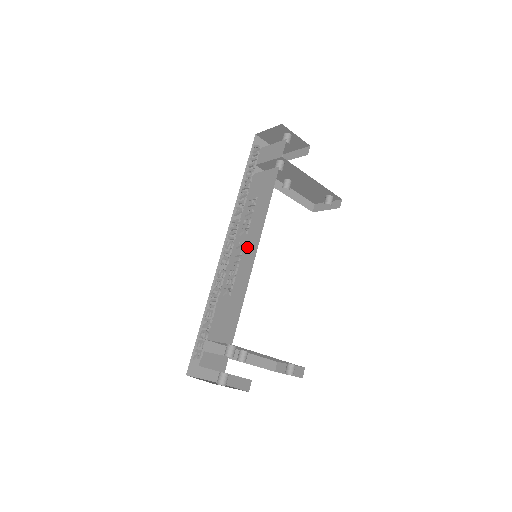
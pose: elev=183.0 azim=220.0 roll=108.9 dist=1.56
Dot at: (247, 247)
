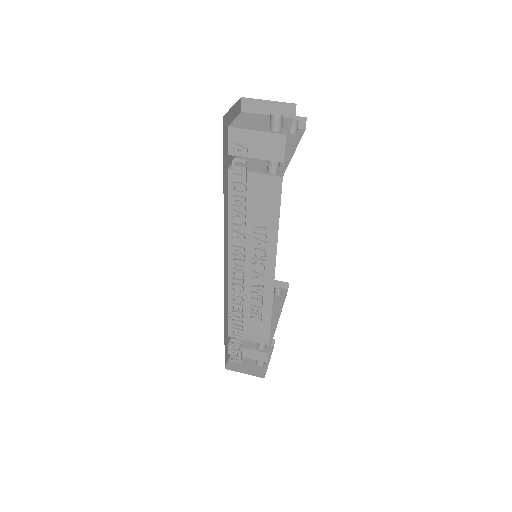
Dot at: (256, 266)
